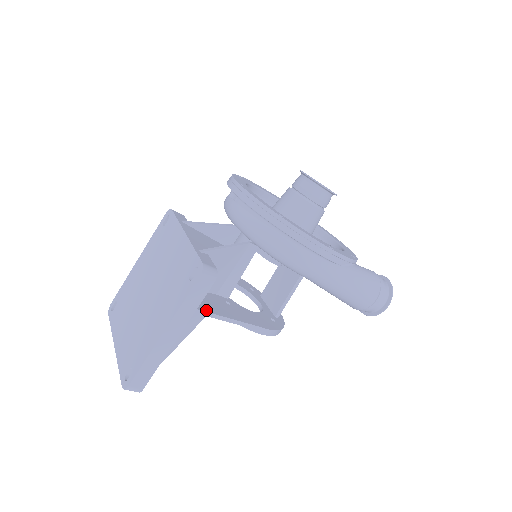
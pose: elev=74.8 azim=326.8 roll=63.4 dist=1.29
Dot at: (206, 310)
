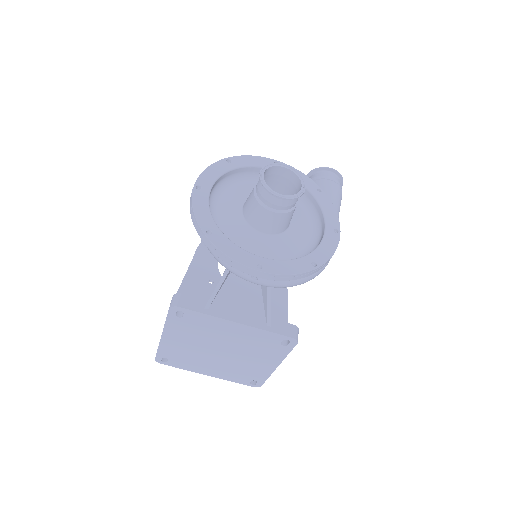
Dot at: occluded
